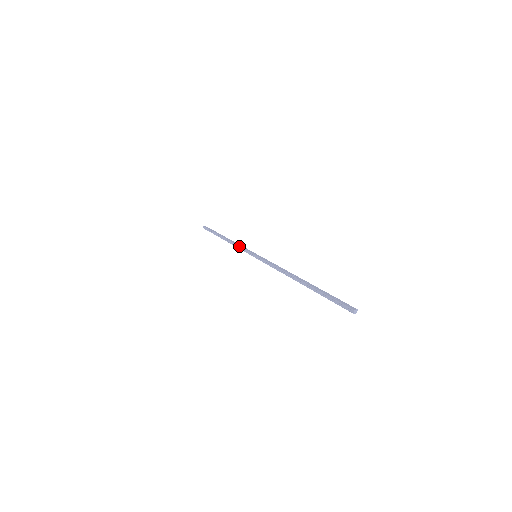
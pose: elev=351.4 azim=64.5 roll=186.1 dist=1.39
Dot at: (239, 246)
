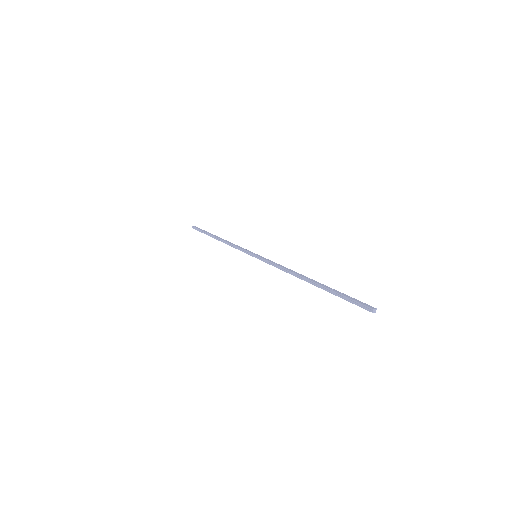
Dot at: (236, 246)
